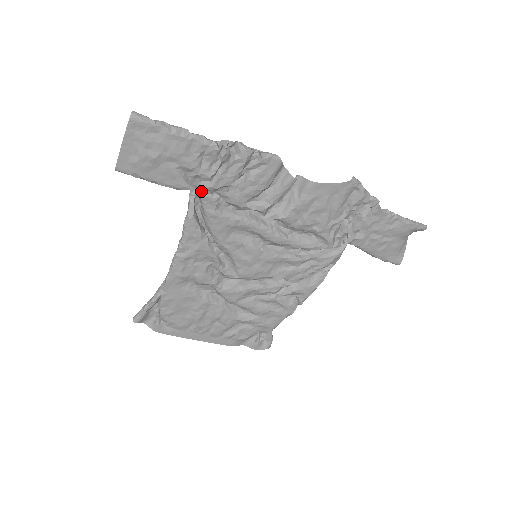
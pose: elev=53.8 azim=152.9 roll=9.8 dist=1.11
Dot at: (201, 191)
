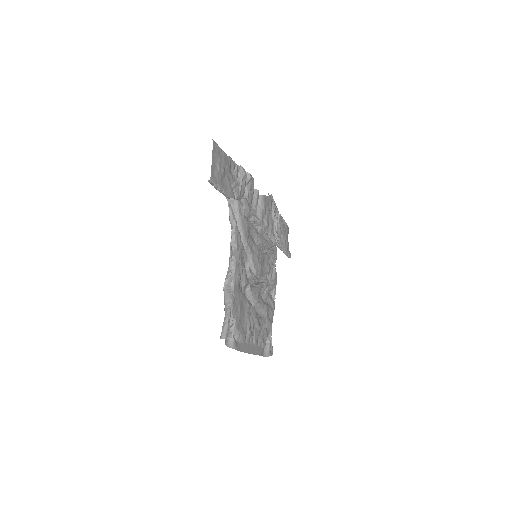
Dot at: (236, 199)
